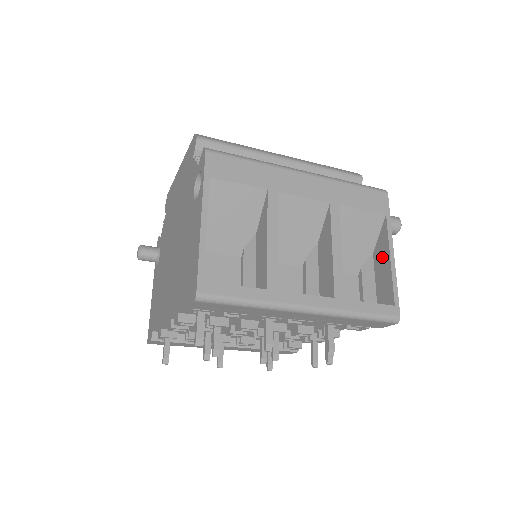
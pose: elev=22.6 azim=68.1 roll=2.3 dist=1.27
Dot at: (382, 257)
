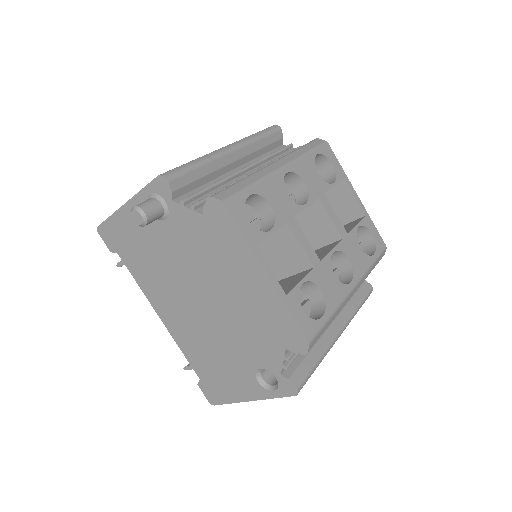
Dot at: occluded
